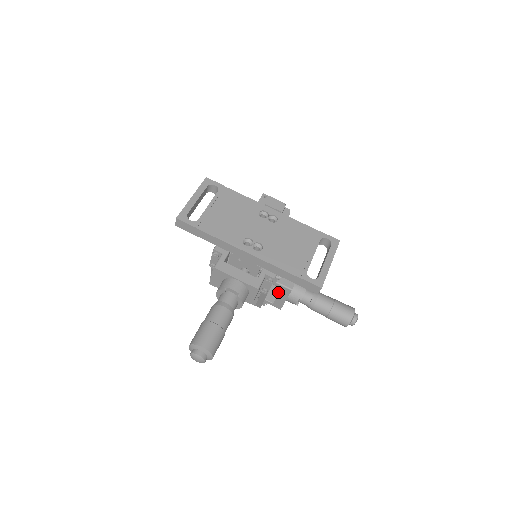
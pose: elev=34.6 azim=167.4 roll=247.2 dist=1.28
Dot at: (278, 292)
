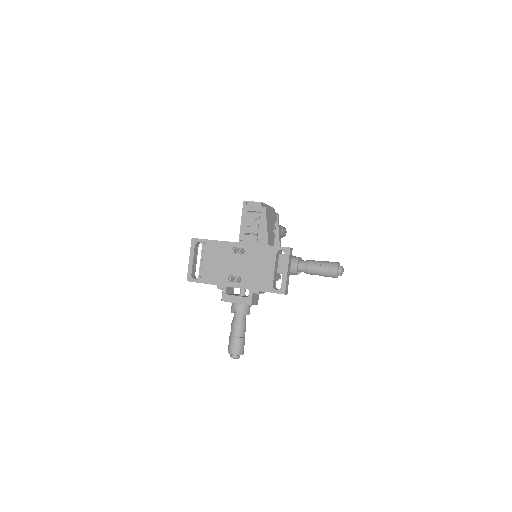
Dot at: occluded
